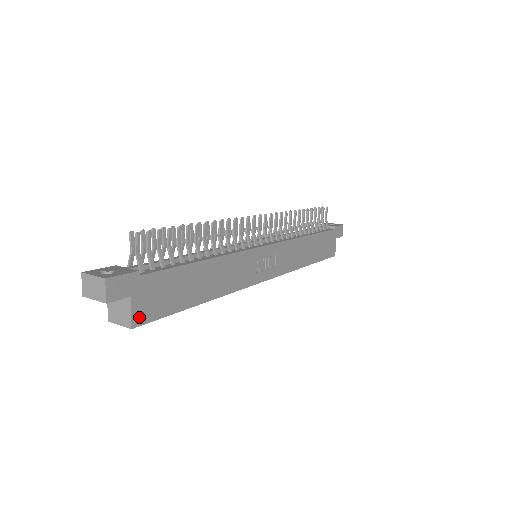
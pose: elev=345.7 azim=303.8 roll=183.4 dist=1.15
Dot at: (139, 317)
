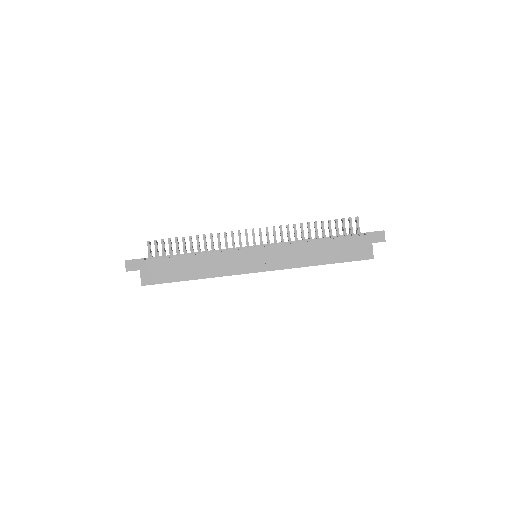
Dot at: (146, 281)
